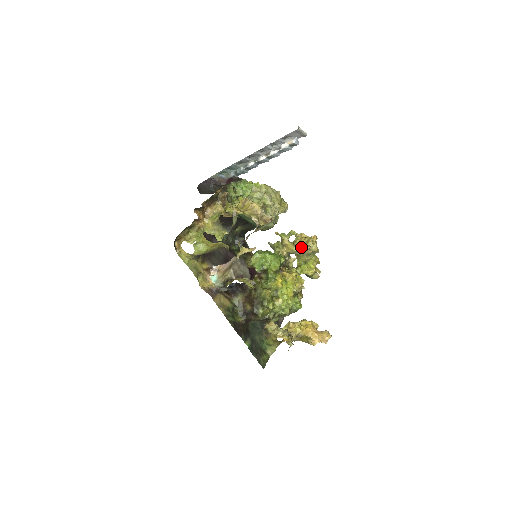
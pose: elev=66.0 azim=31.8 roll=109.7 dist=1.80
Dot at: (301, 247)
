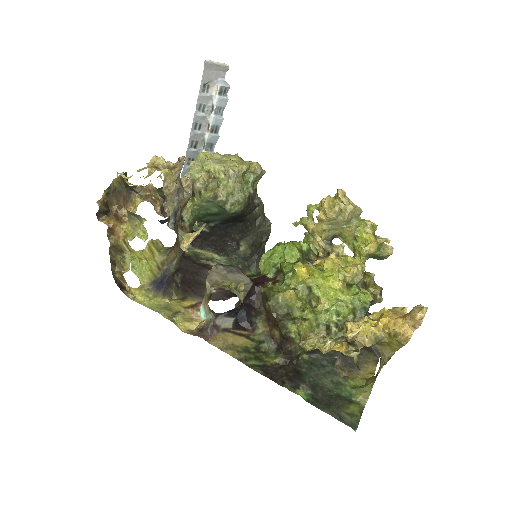
Dot at: (325, 215)
